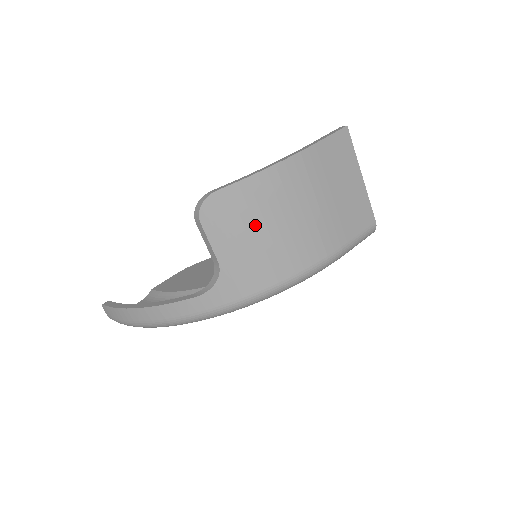
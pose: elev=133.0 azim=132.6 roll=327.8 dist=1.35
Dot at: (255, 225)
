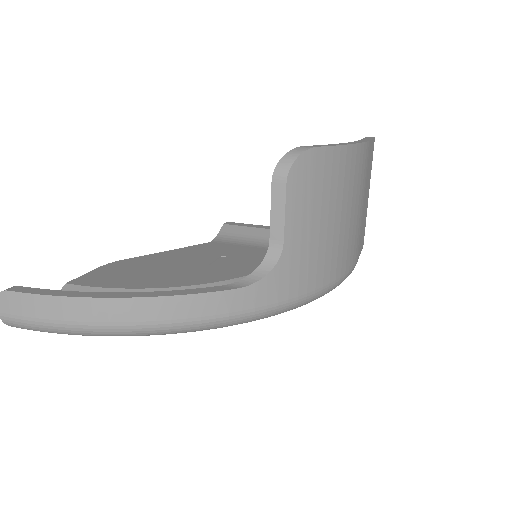
Dot at: (329, 207)
